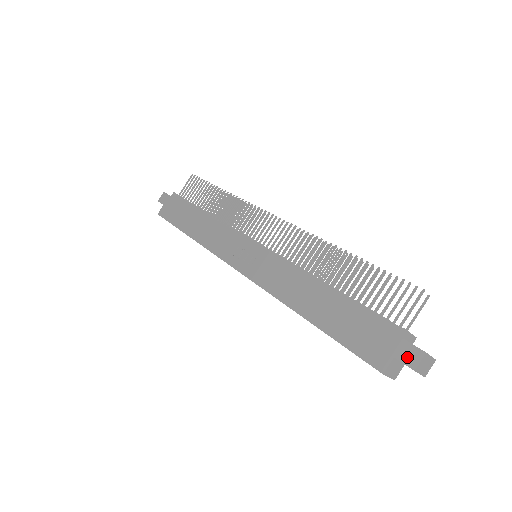
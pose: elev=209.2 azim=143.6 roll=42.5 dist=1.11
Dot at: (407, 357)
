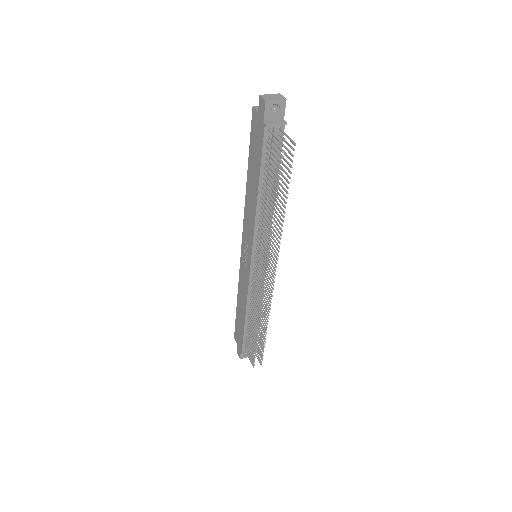
Dot at: (238, 351)
